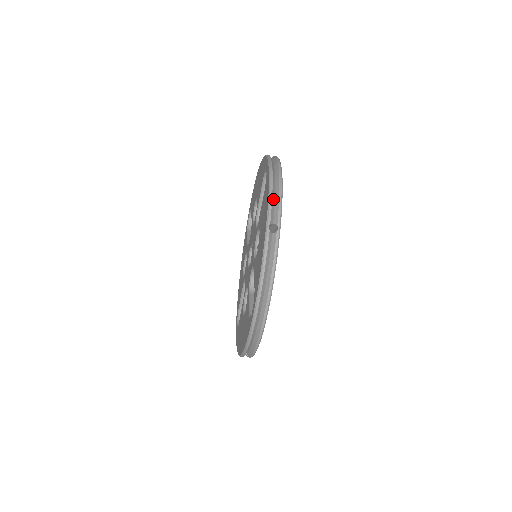
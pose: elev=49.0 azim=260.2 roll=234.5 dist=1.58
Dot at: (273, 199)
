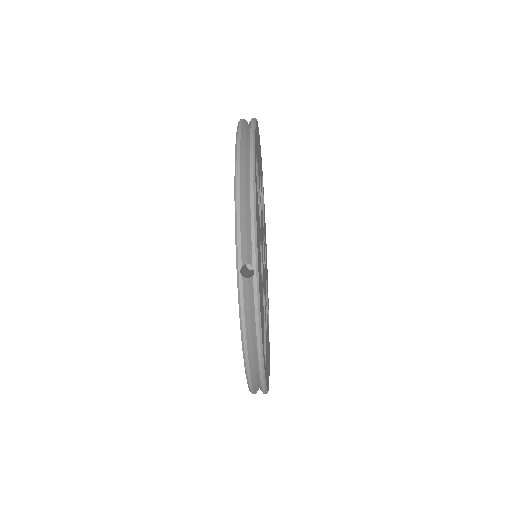
Dot at: (242, 223)
